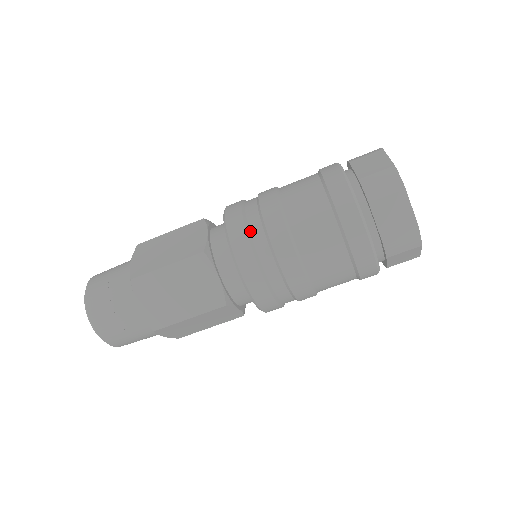
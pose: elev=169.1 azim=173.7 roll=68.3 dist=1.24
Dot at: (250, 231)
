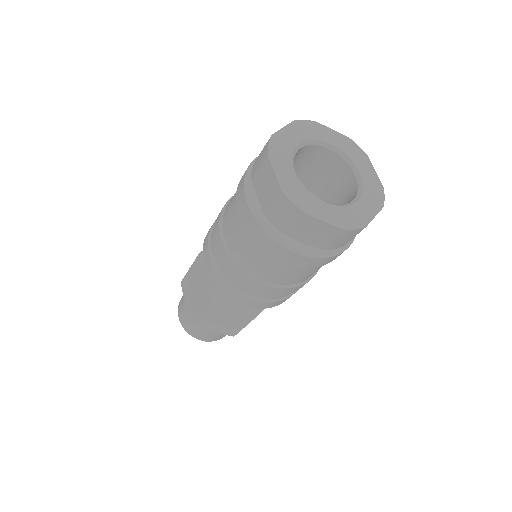
Dot at: (212, 231)
